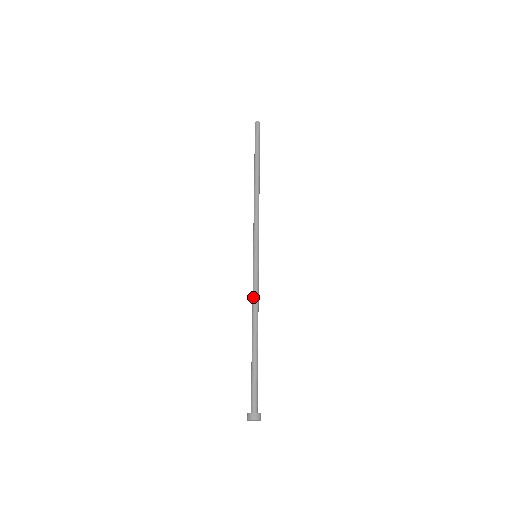
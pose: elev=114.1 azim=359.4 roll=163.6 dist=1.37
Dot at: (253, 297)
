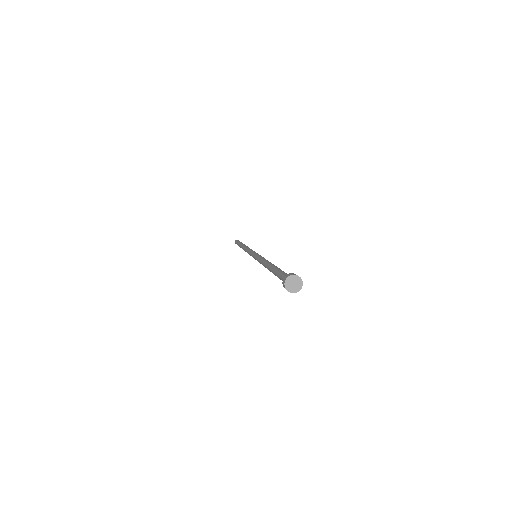
Dot at: (260, 261)
